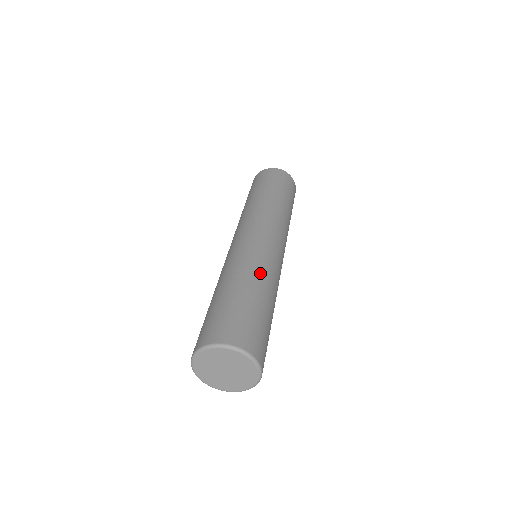
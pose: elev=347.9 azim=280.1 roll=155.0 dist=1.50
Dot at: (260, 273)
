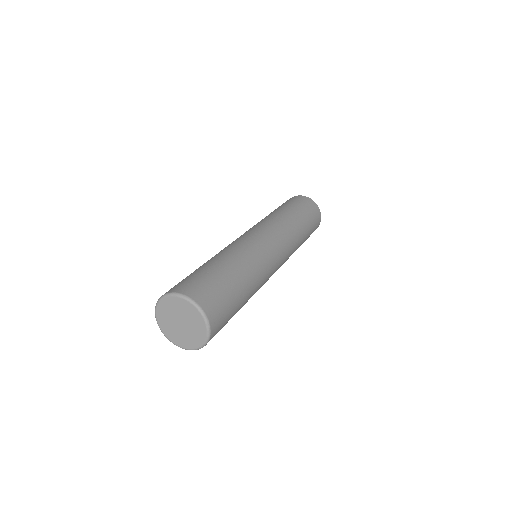
Dot at: (239, 256)
